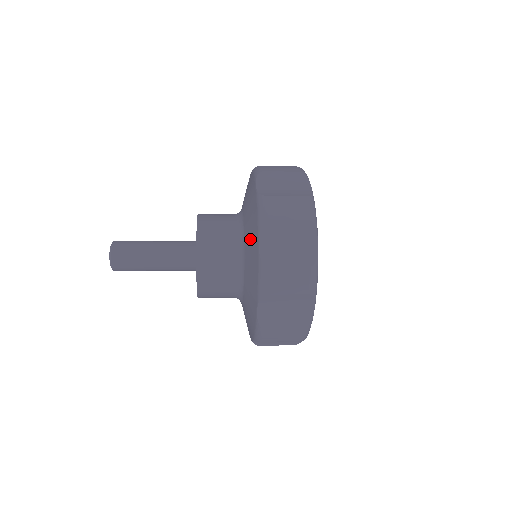
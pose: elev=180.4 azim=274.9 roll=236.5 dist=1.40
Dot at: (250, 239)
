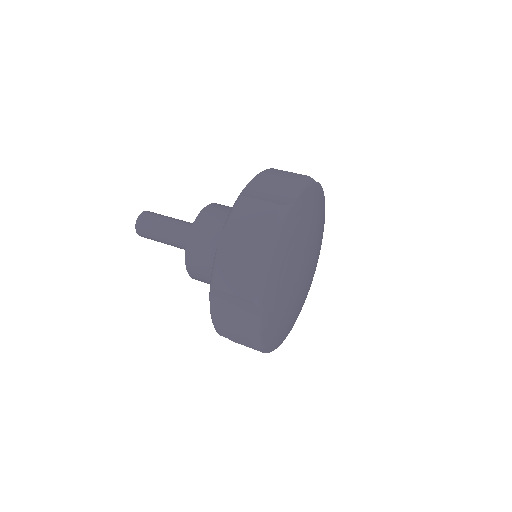
Dot at: occluded
